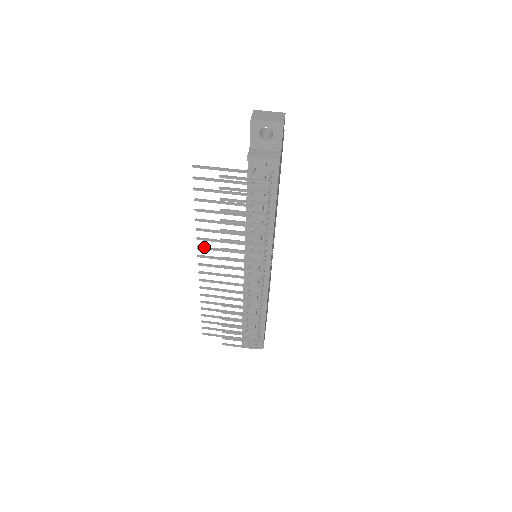
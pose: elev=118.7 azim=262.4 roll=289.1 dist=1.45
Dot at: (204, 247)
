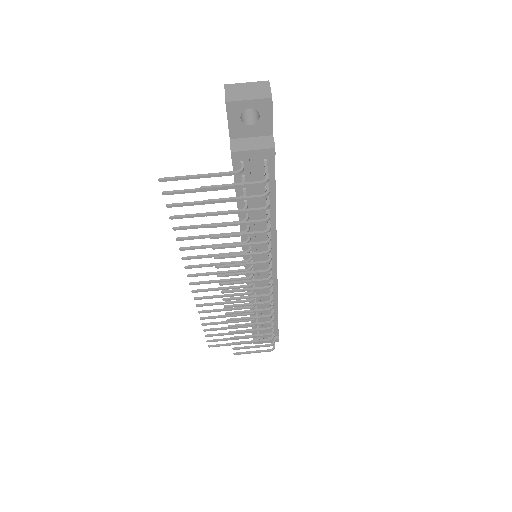
Dot at: (193, 265)
